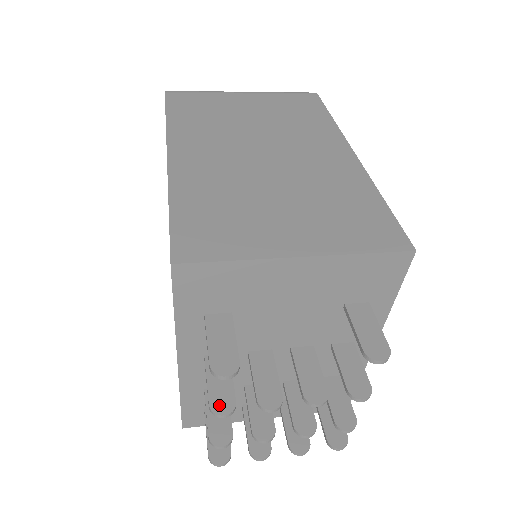
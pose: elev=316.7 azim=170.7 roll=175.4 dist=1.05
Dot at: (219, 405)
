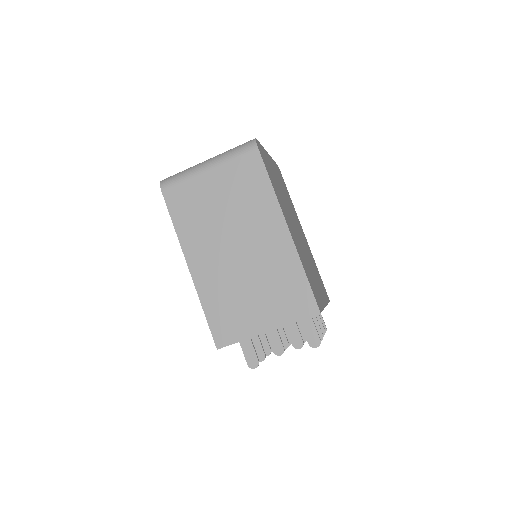
Dot at: (258, 358)
